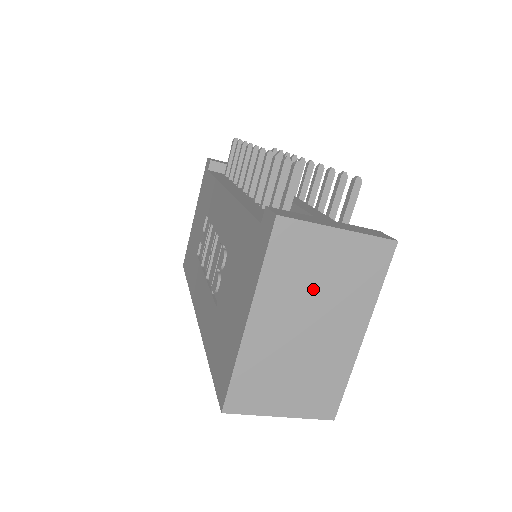
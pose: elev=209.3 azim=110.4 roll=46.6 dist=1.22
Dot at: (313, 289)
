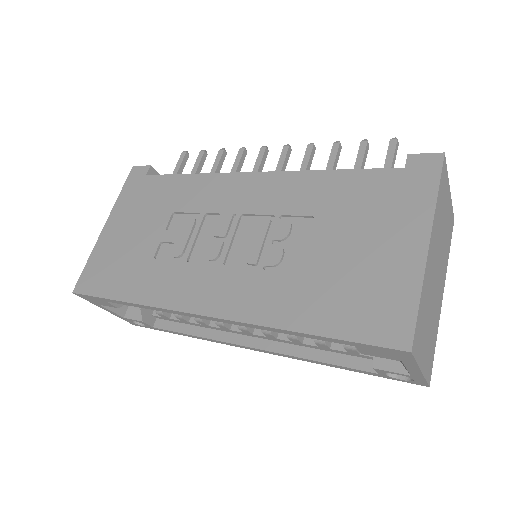
Dot at: (442, 234)
